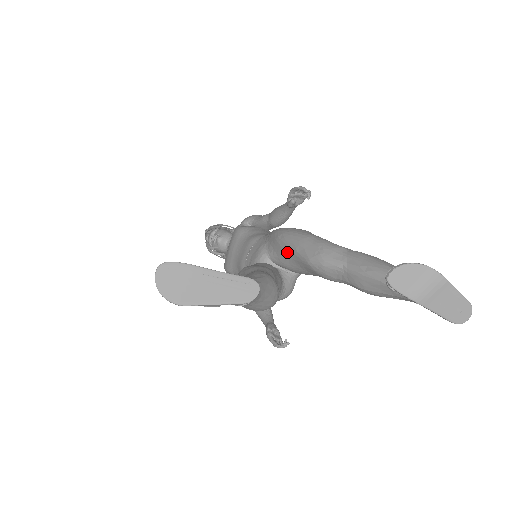
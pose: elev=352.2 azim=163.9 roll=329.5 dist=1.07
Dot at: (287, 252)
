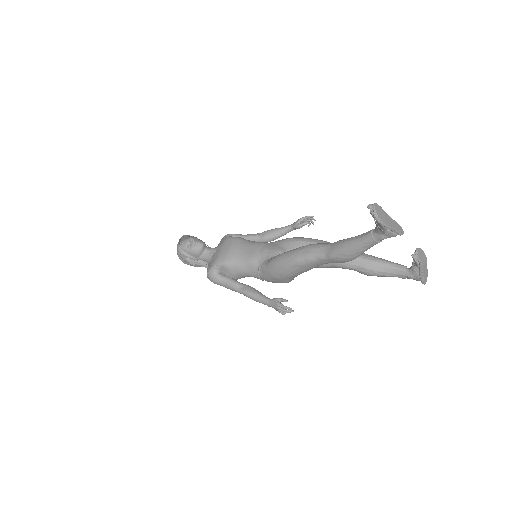
Dot at: occluded
